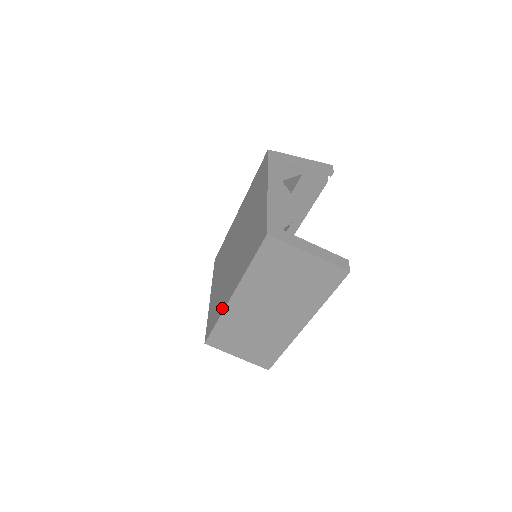
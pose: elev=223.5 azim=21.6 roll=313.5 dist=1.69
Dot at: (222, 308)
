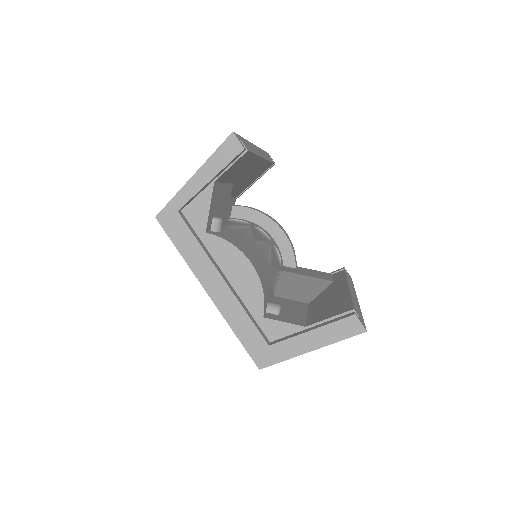
Dot at: occluded
